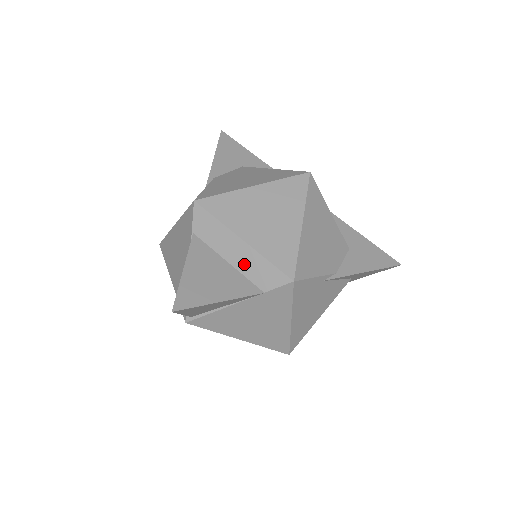
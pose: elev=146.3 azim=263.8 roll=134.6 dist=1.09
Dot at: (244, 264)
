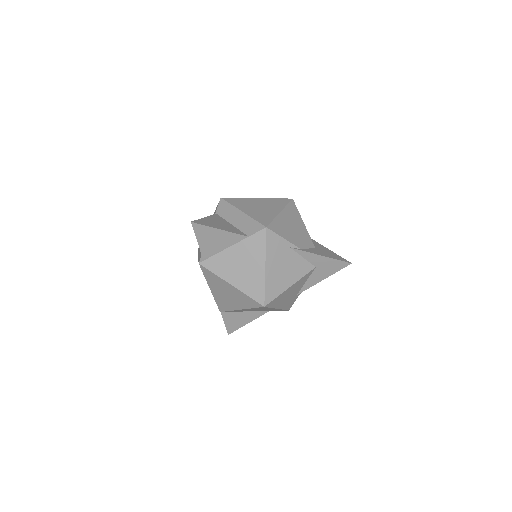
Dot at: (240, 224)
